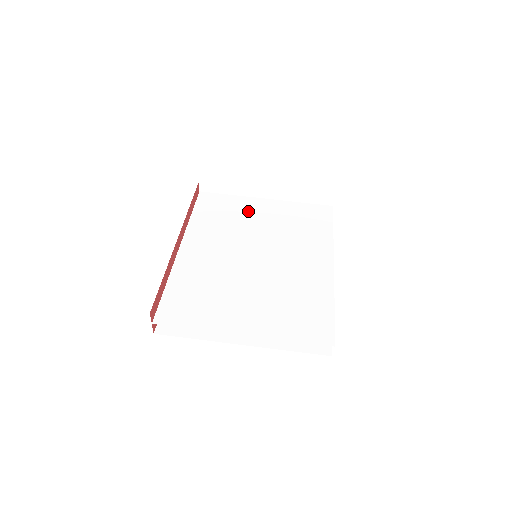
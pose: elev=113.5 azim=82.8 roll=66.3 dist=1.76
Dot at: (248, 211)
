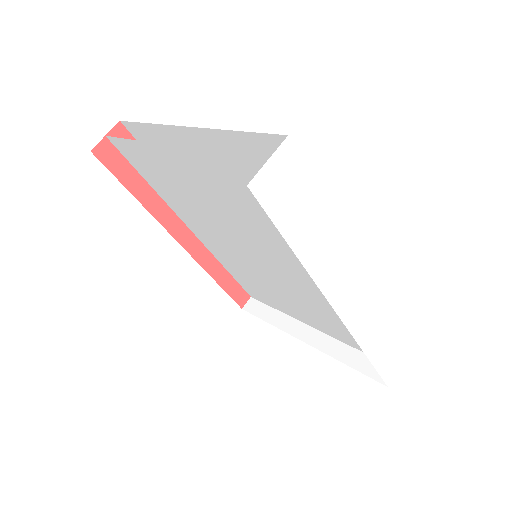
Dot at: (284, 303)
